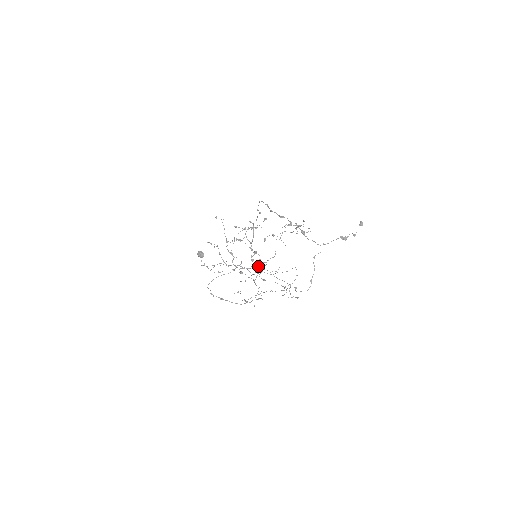
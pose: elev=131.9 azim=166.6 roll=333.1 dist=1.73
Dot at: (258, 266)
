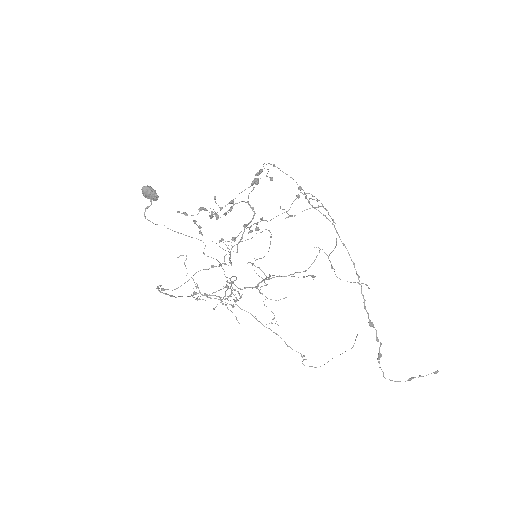
Dot at: (235, 239)
